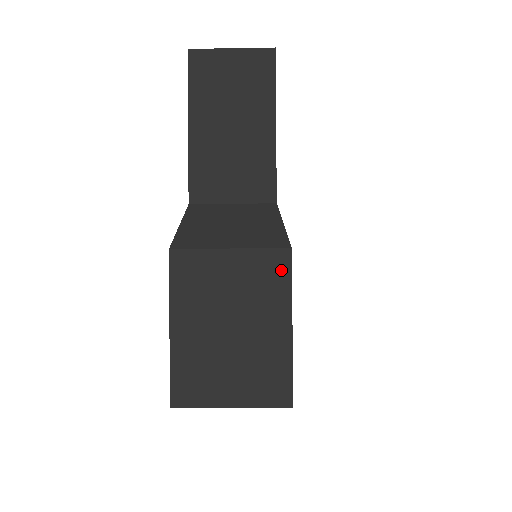
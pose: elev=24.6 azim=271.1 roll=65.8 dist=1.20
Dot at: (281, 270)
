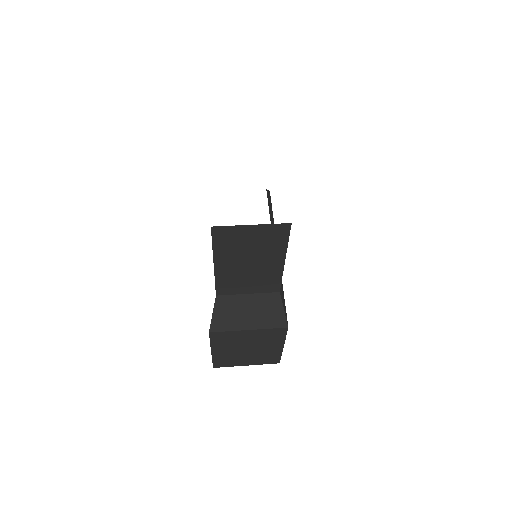
Dot at: (280, 334)
